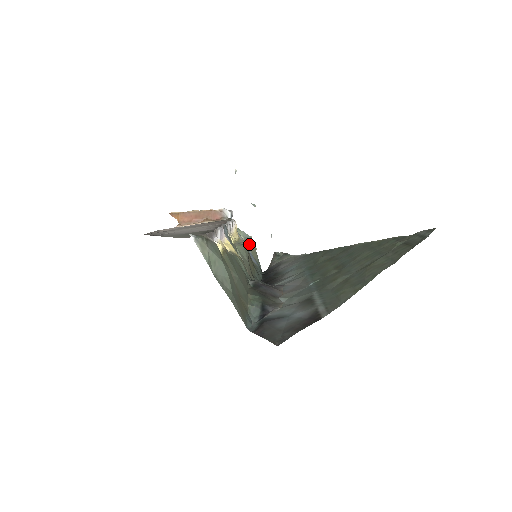
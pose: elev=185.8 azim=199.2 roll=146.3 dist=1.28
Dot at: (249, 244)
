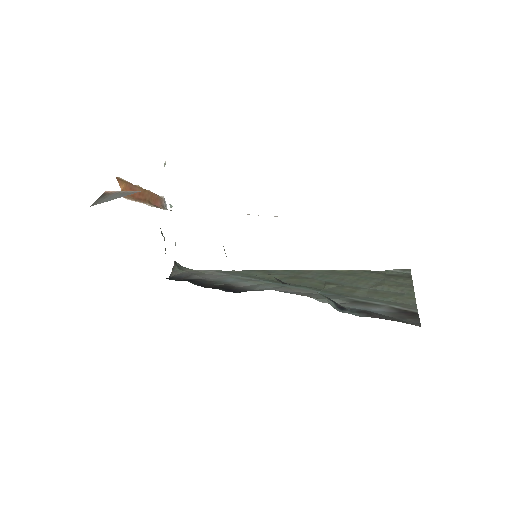
Dot at: occluded
